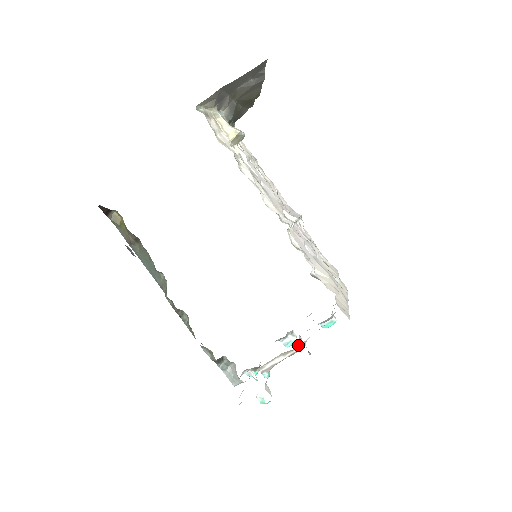
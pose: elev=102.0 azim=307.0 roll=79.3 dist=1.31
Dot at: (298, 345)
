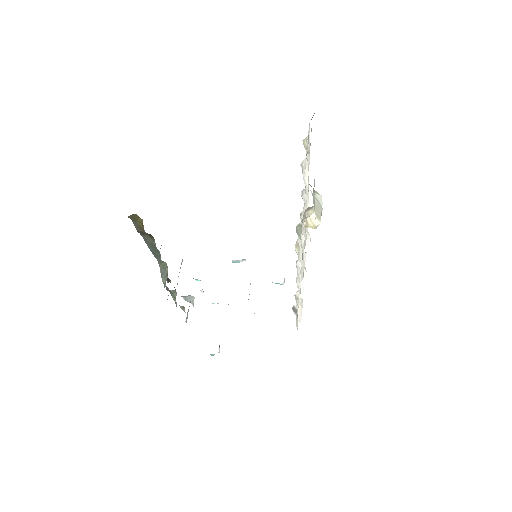
Dot at: occluded
